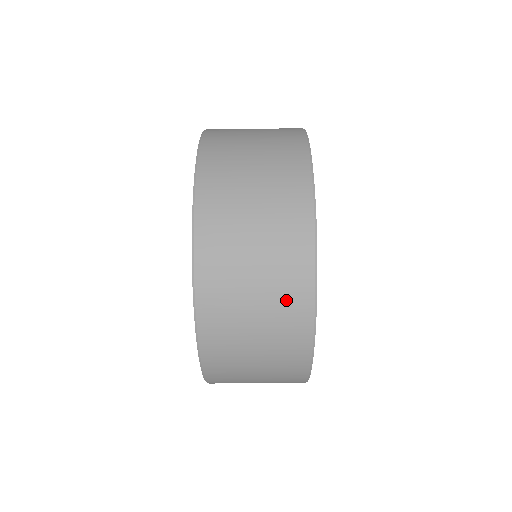
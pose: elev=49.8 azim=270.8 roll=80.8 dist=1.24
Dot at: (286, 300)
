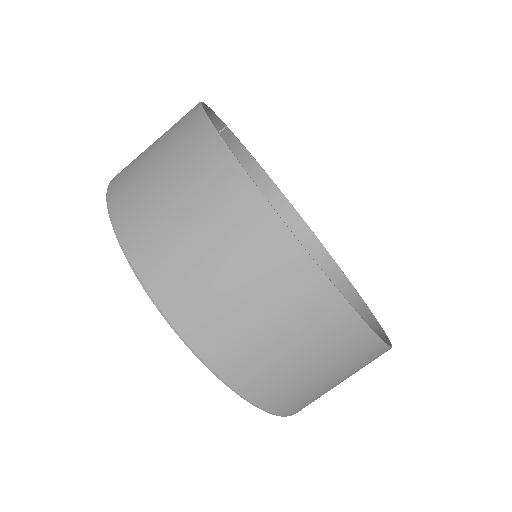
Dot at: (332, 341)
